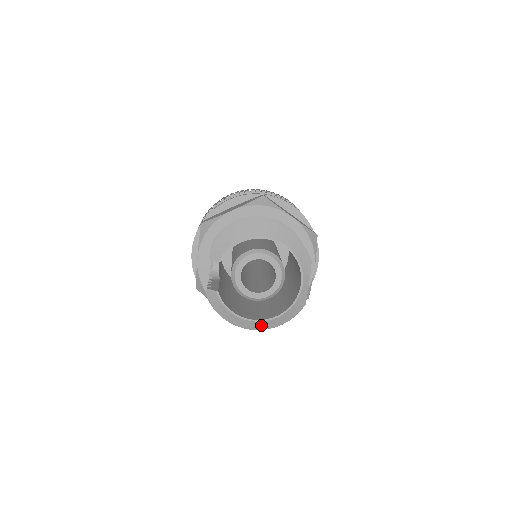
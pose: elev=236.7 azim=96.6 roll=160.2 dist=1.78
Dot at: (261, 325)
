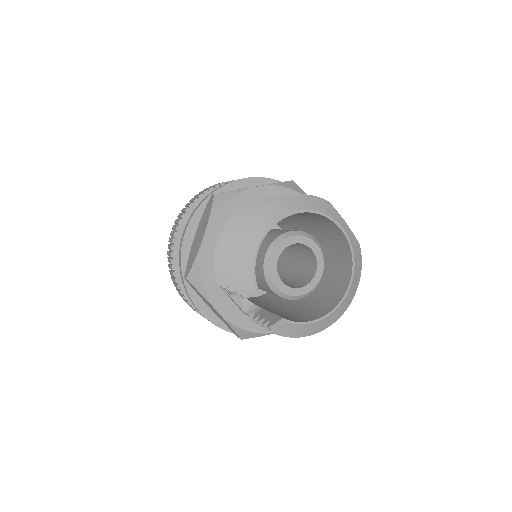
Dot at: (344, 304)
